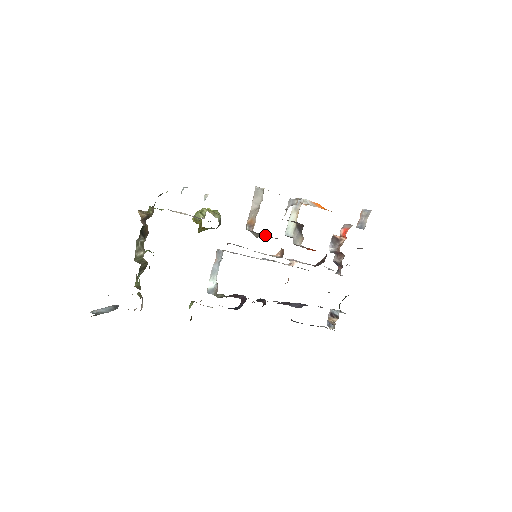
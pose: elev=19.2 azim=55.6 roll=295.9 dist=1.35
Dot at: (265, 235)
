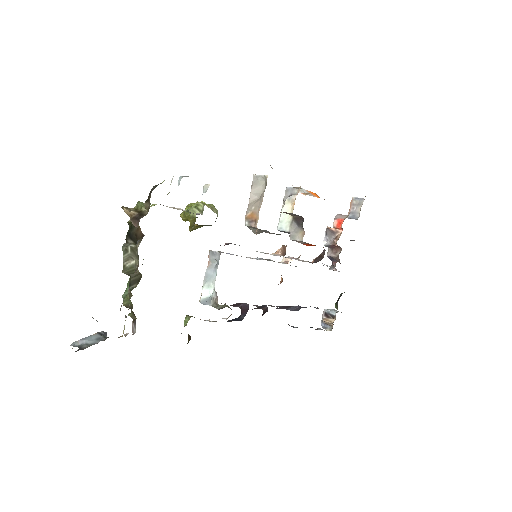
Dot at: (267, 231)
